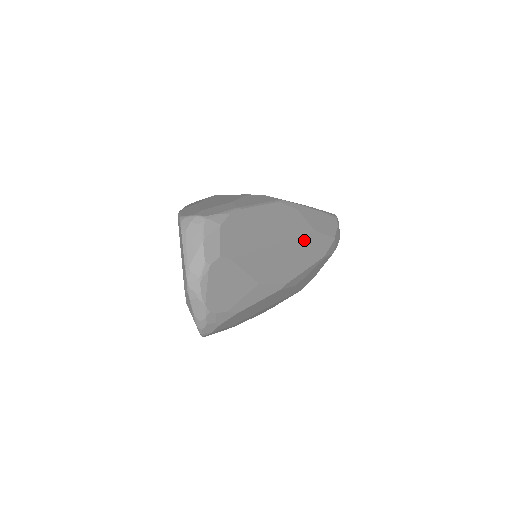
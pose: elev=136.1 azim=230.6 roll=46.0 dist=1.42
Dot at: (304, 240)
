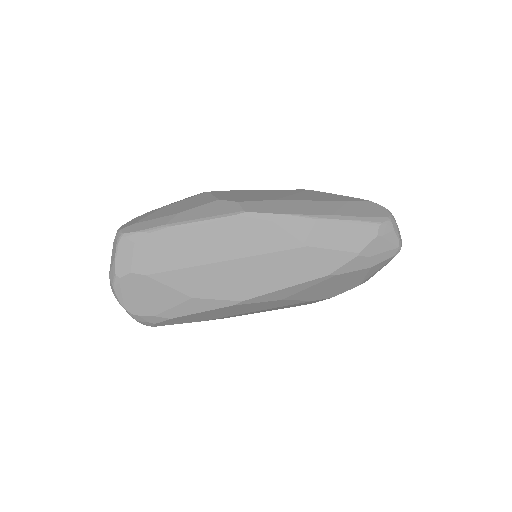
Dot at: (281, 257)
